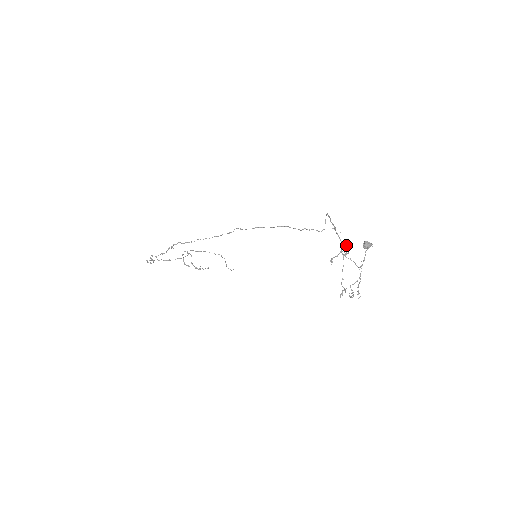
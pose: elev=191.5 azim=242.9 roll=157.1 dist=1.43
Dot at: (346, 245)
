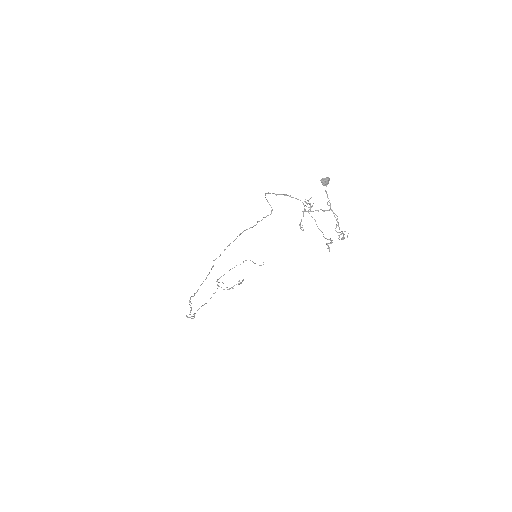
Dot at: (304, 201)
